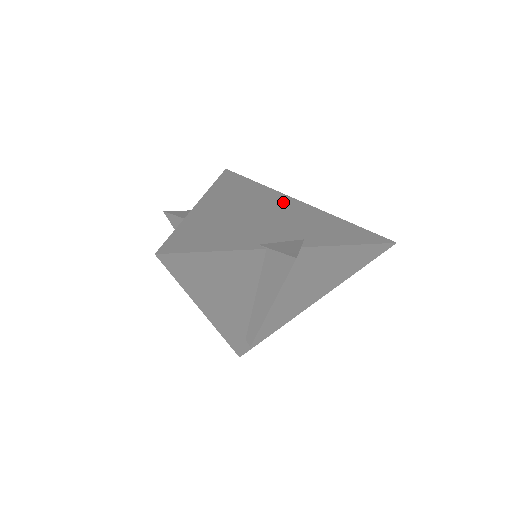
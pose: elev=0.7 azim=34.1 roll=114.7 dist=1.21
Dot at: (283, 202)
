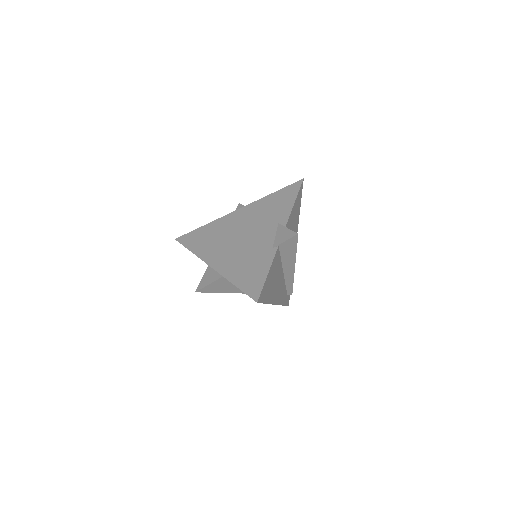
Dot at: (234, 220)
